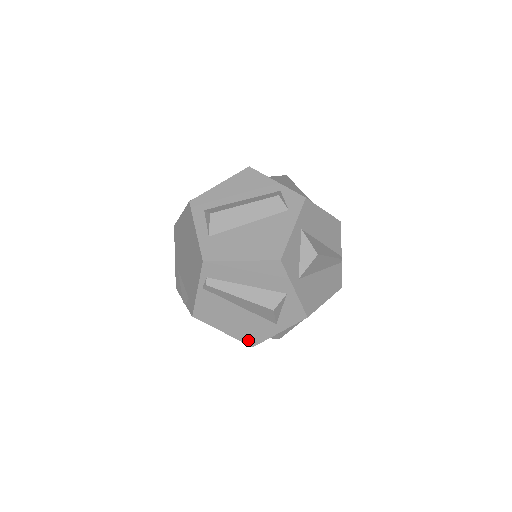
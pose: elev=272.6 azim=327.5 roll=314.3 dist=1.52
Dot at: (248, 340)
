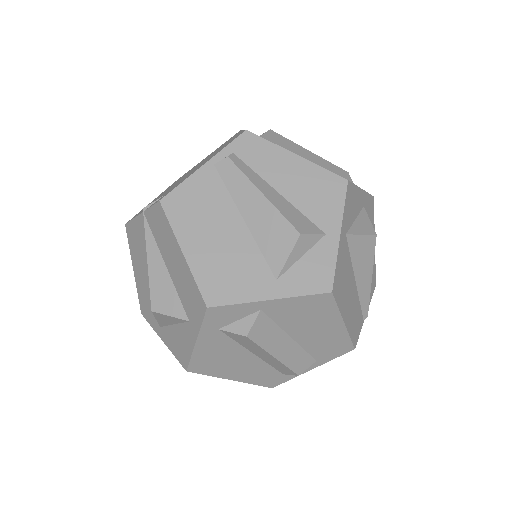
Dot at: (210, 289)
